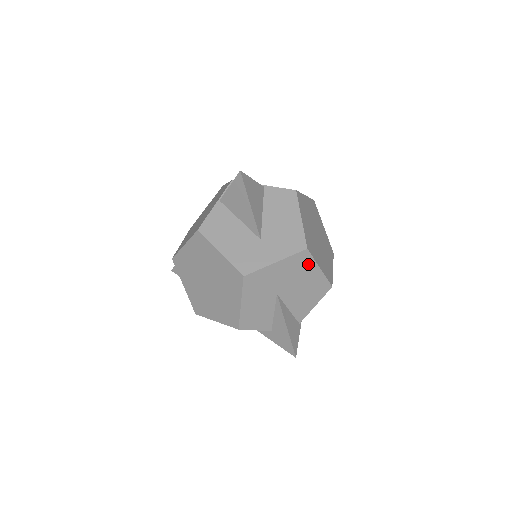
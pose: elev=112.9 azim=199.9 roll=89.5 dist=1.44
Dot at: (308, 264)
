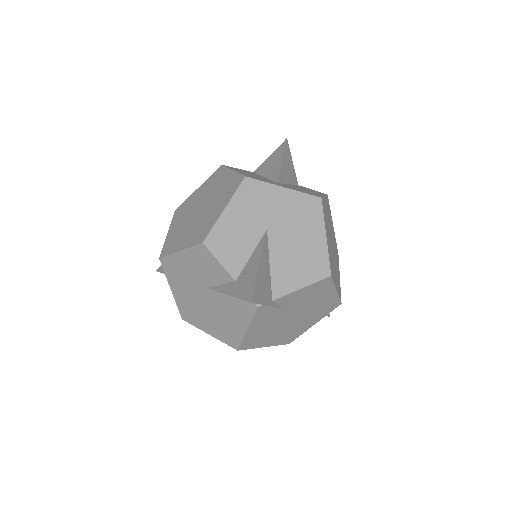
Dot at: (315, 218)
